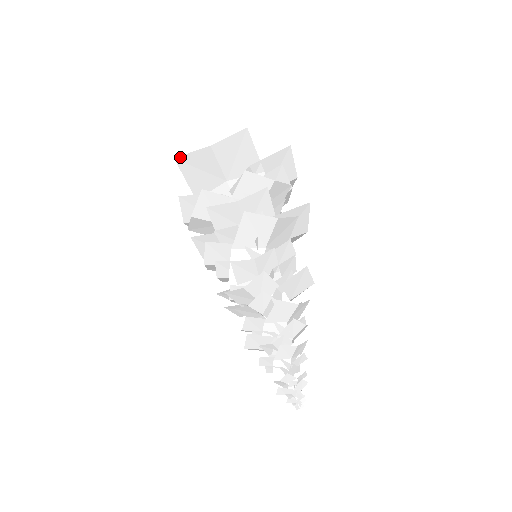
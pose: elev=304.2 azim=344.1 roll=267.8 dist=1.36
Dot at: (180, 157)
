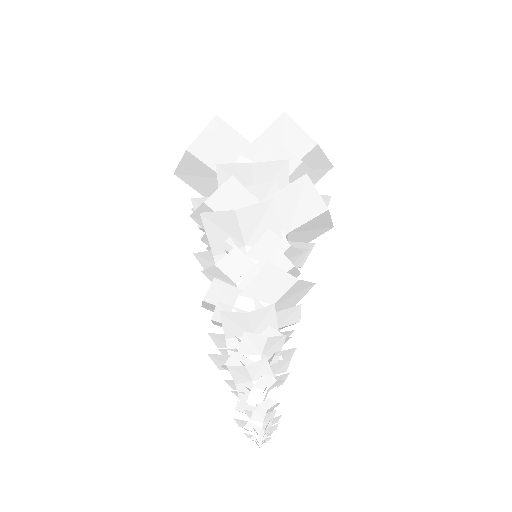
Dot at: (176, 171)
